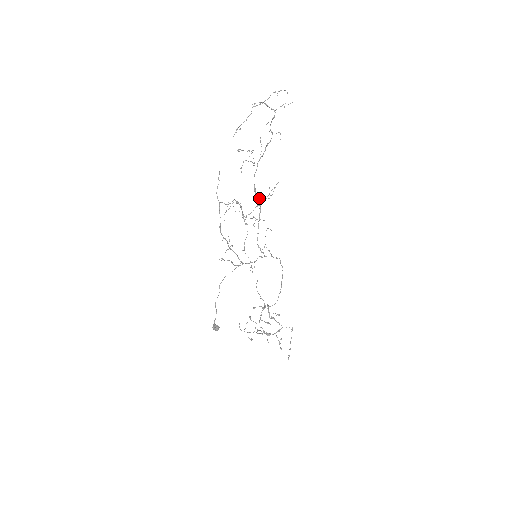
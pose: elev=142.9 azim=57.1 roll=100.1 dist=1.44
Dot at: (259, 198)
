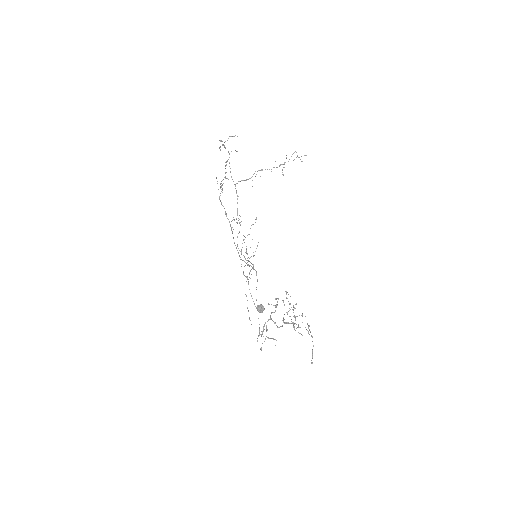
Dot at: (234, 219)
